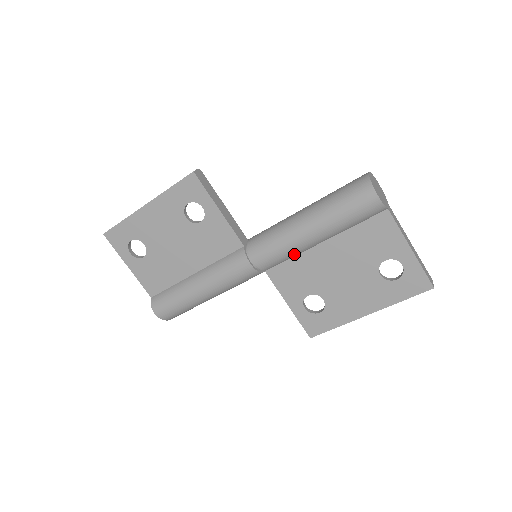
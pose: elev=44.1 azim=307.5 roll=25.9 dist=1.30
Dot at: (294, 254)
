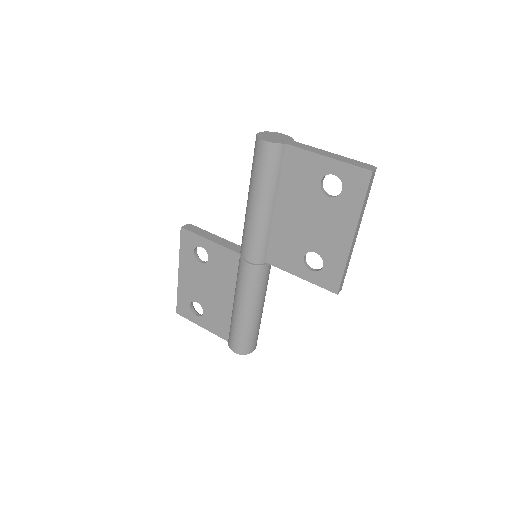
Dot at: (266, 232)
